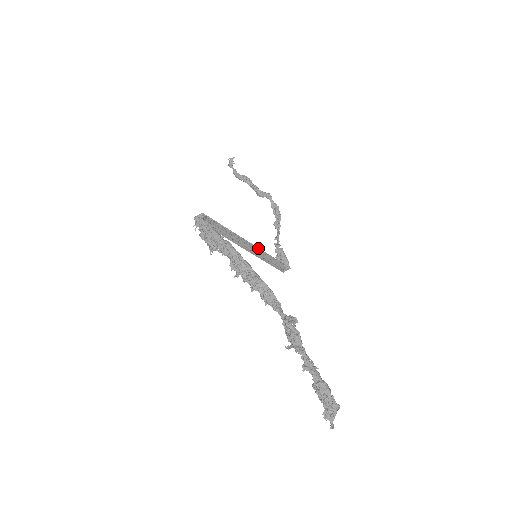
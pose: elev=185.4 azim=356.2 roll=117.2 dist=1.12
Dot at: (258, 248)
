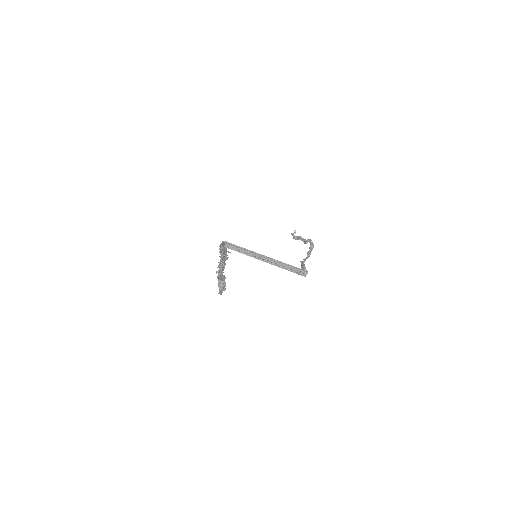
Dot at: (272, 259)
